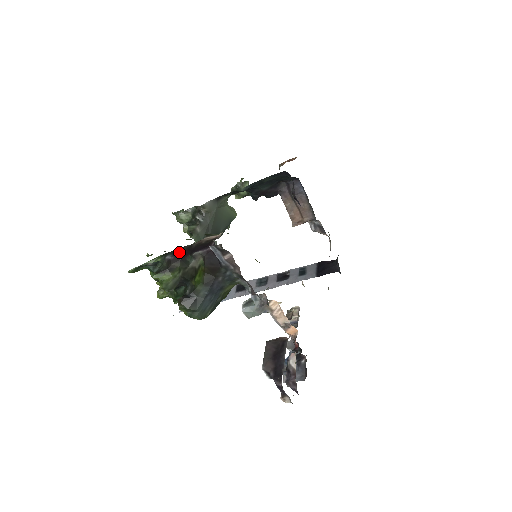
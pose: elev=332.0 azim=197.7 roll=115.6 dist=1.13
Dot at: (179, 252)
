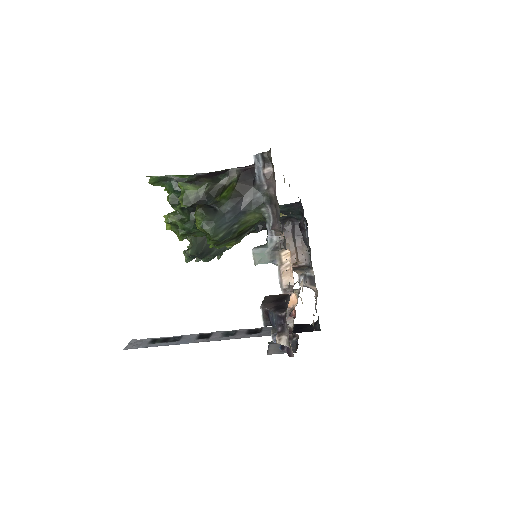
Dot at: (211, 173)
